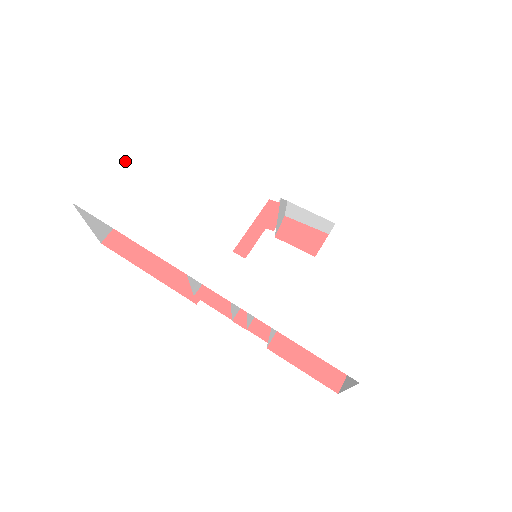
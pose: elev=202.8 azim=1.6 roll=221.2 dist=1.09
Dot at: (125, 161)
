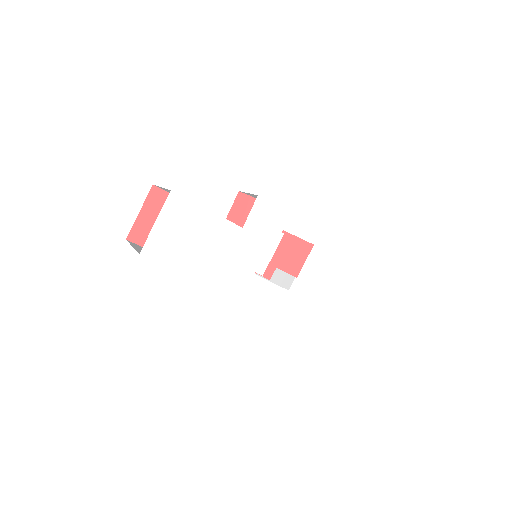
Dot at: (173, 212)
